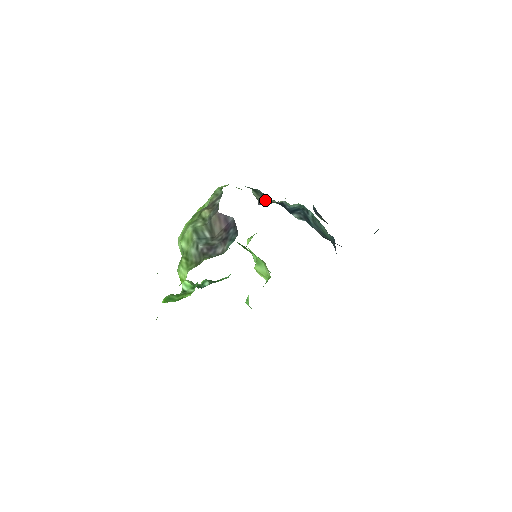
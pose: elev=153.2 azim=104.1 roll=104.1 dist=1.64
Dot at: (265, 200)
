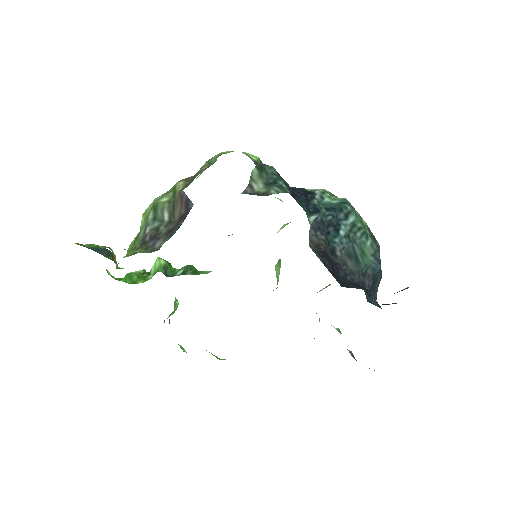
Dot at: (264, 187)
